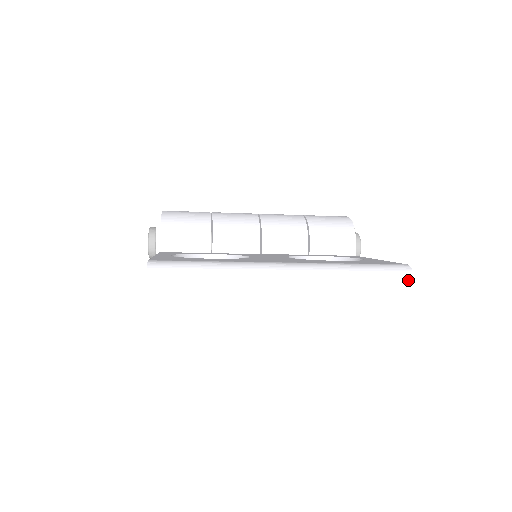
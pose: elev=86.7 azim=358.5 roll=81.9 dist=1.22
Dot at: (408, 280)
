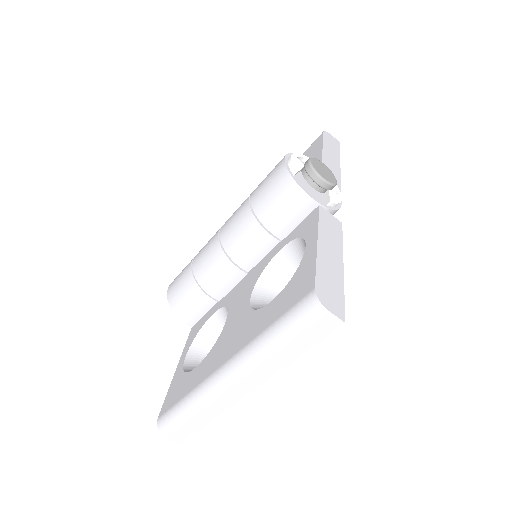
Dot at: (322, 314)
